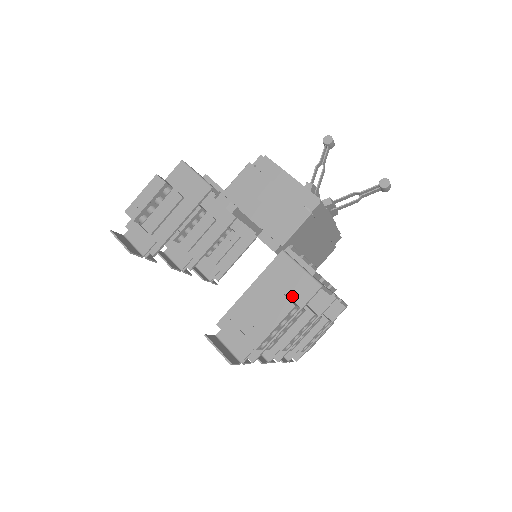
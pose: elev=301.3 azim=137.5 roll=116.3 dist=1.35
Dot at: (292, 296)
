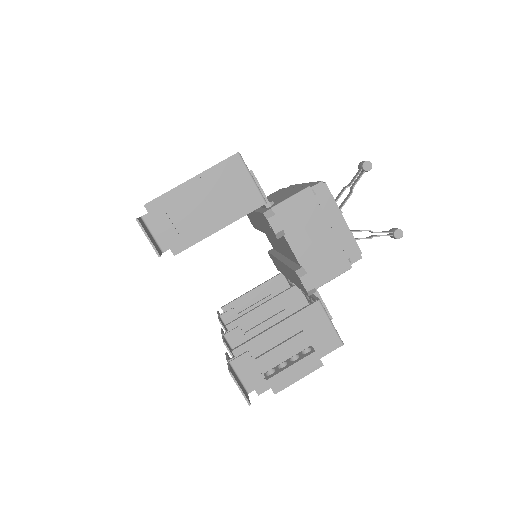
Dot at: (314, 346)
